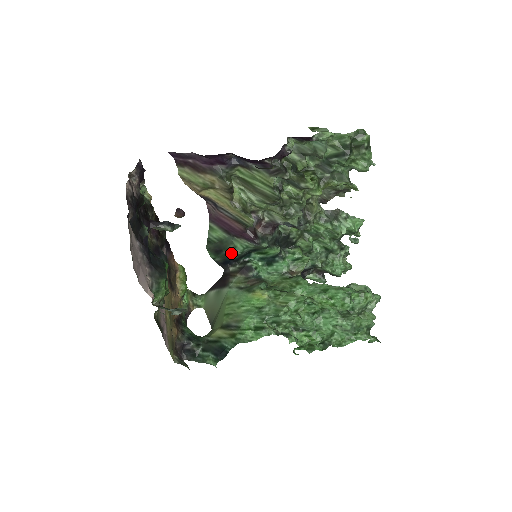
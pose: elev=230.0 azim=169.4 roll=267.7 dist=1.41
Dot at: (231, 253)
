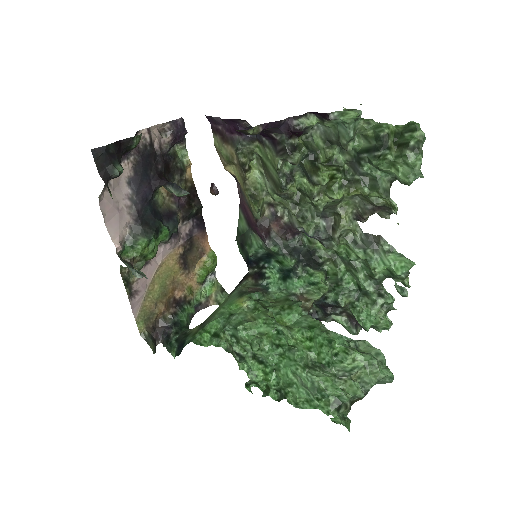
Dot at: (248, 250)
